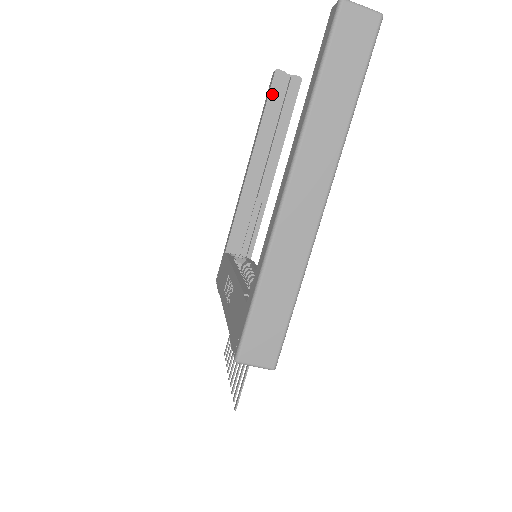
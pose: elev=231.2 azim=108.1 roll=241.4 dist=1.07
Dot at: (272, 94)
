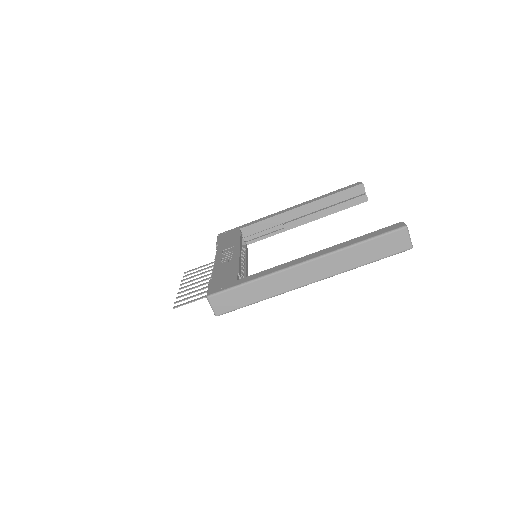
Dot at: (348, 191)
